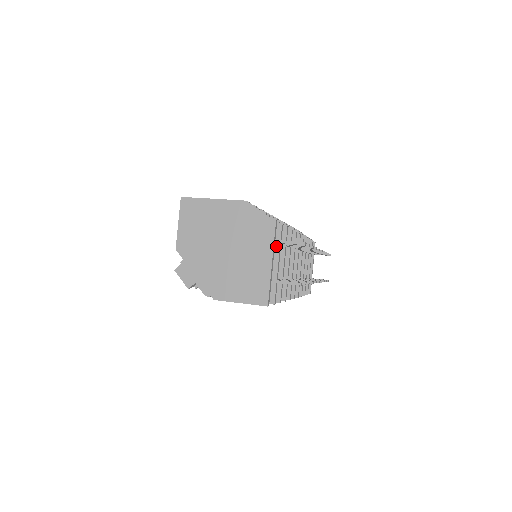
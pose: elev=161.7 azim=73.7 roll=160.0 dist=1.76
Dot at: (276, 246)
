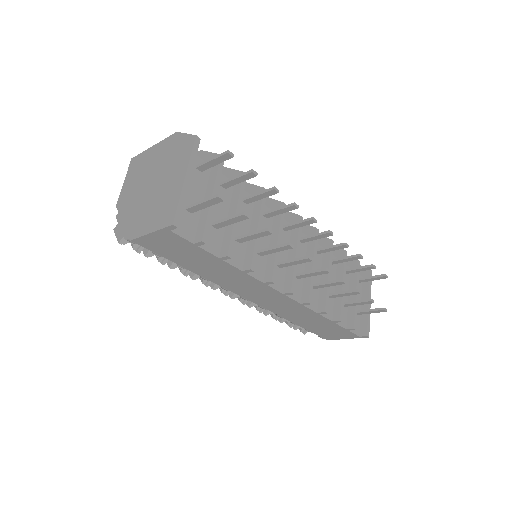
Dot at: (213, 178)
